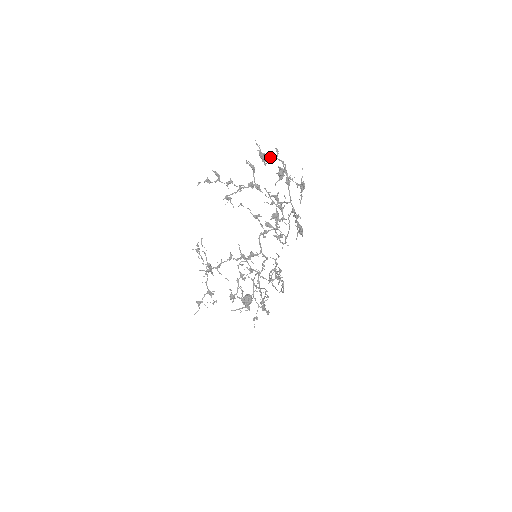
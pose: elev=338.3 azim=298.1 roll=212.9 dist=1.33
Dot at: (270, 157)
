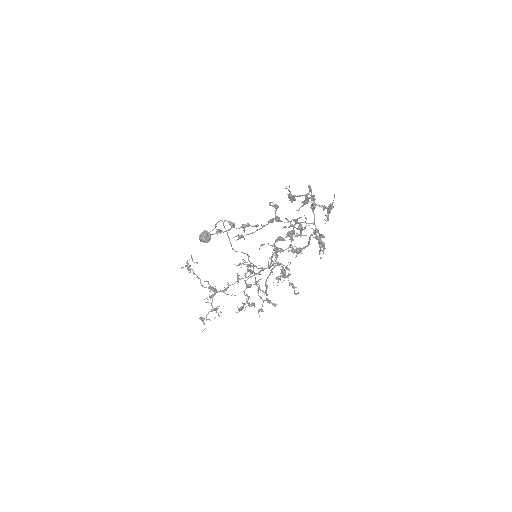
Dot at: occluded
